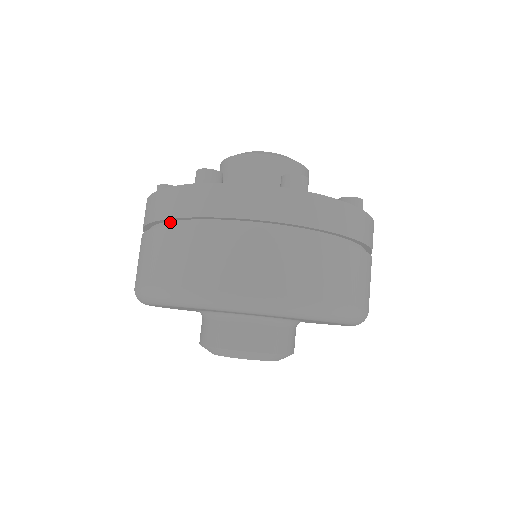
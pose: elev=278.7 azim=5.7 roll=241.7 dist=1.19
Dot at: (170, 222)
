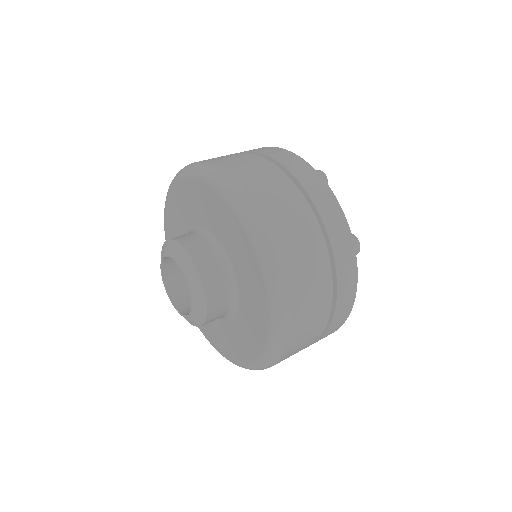
Dot at: occluded
